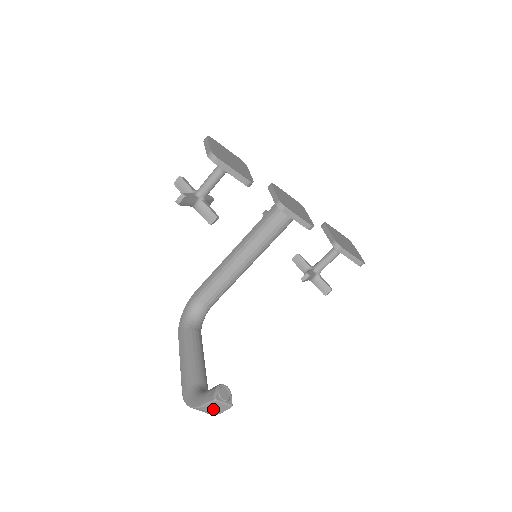
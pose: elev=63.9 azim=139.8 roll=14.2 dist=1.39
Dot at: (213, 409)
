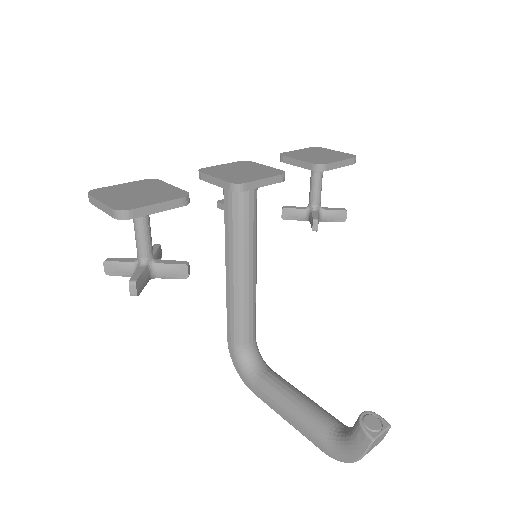
Dot at: (375, 445)
